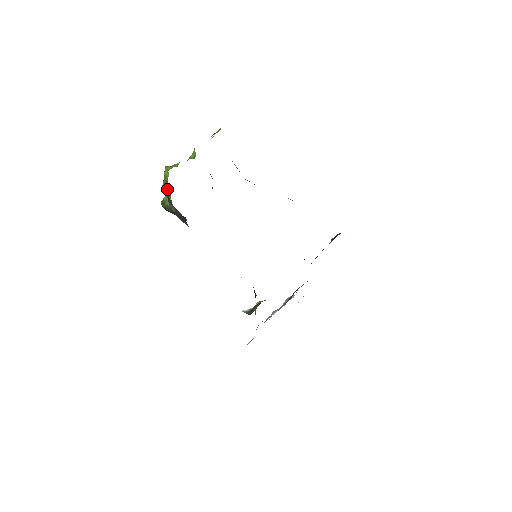
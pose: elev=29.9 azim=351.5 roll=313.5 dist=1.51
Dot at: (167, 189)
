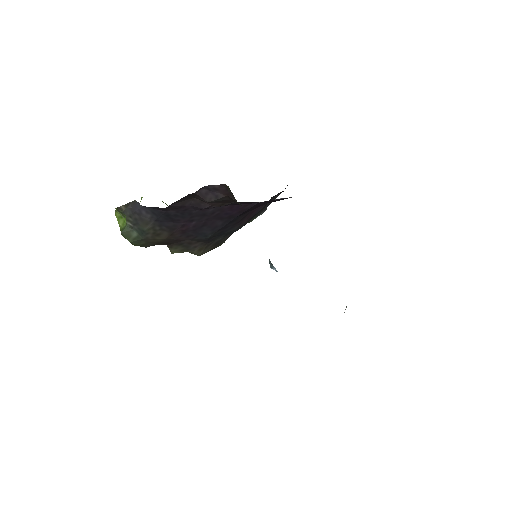
Dot at: (121, 220)
